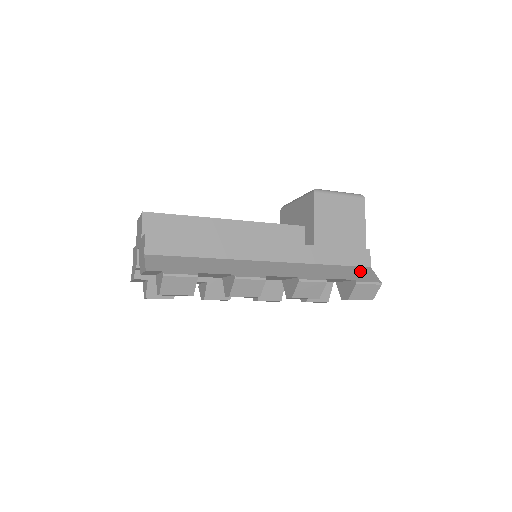
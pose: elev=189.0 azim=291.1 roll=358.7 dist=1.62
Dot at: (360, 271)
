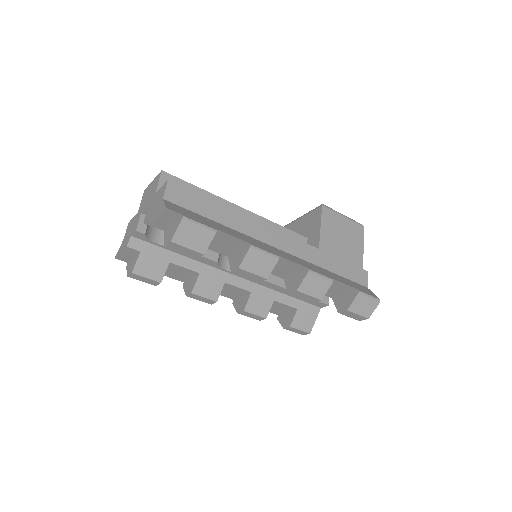
Dot at: (360, 286)
